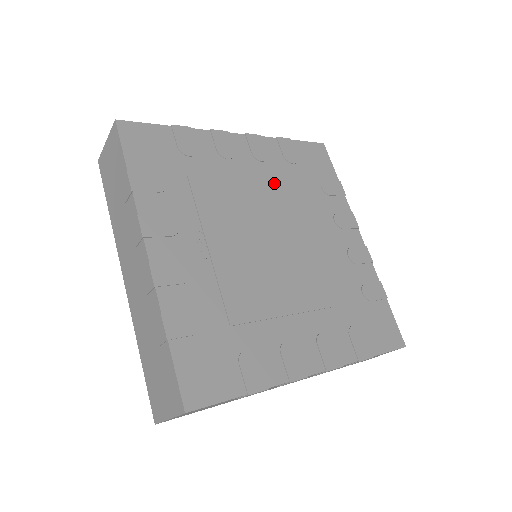
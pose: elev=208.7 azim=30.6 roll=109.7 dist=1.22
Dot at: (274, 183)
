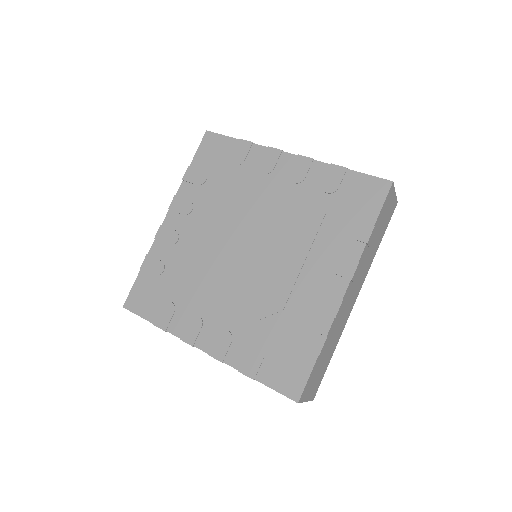
Dot at: (289, 204)
